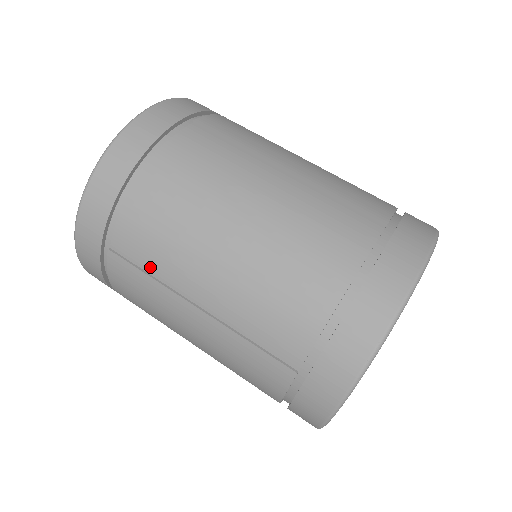
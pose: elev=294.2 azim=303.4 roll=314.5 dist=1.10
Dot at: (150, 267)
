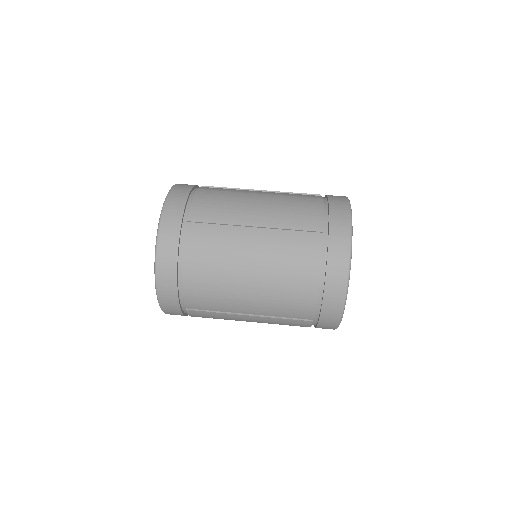
Dot at: (214, 309)
